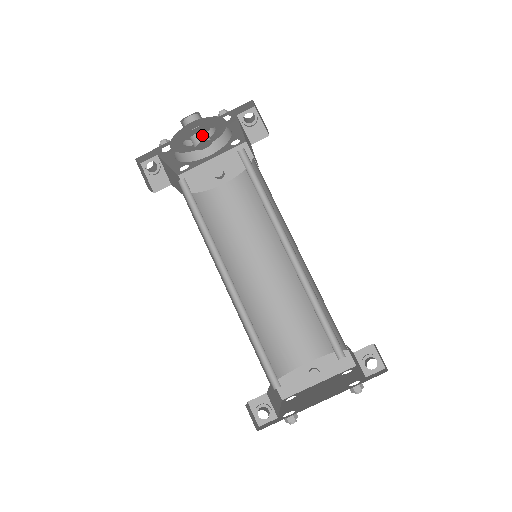
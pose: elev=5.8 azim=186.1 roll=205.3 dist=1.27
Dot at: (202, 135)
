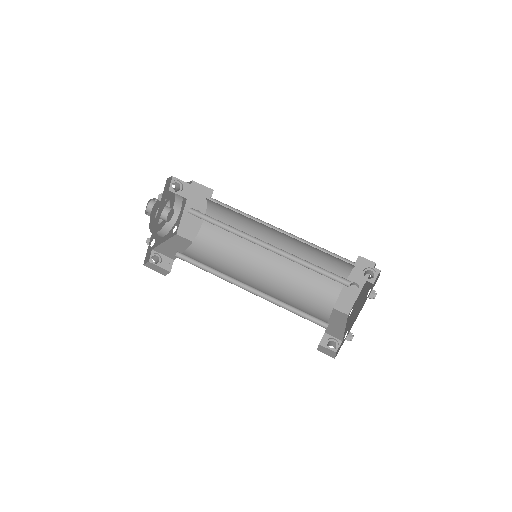
Dot at: (163, 213)
